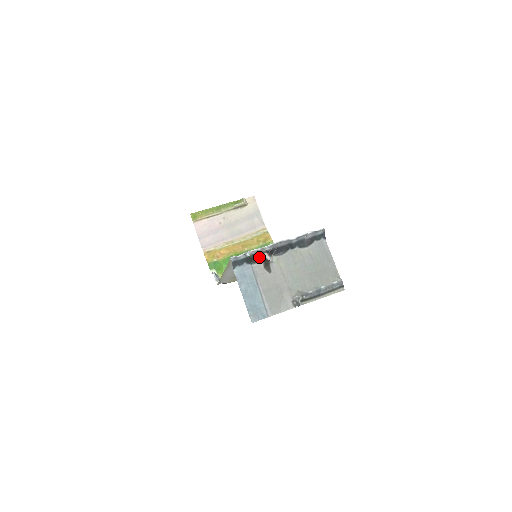
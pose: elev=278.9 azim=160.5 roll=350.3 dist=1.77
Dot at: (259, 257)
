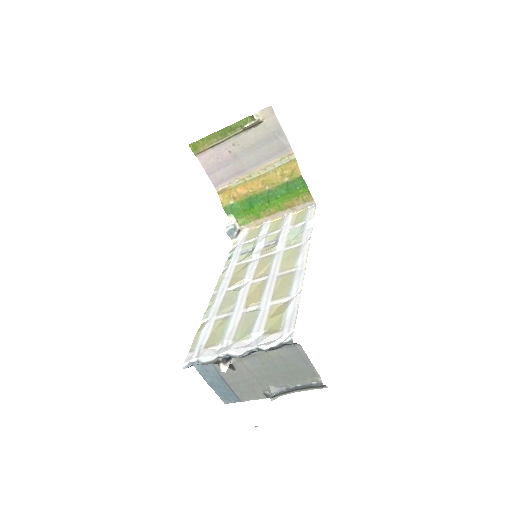
Dot at: (216, 361)
